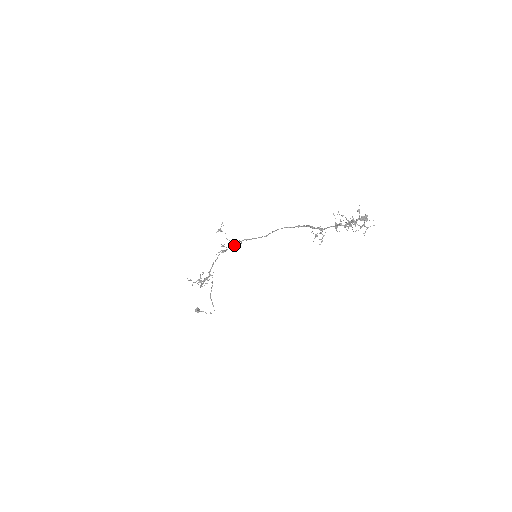
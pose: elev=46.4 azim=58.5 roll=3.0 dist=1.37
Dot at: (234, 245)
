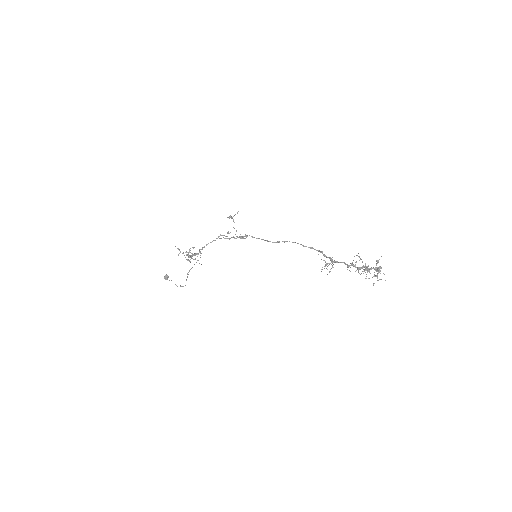
Dot at: (239, 237)
